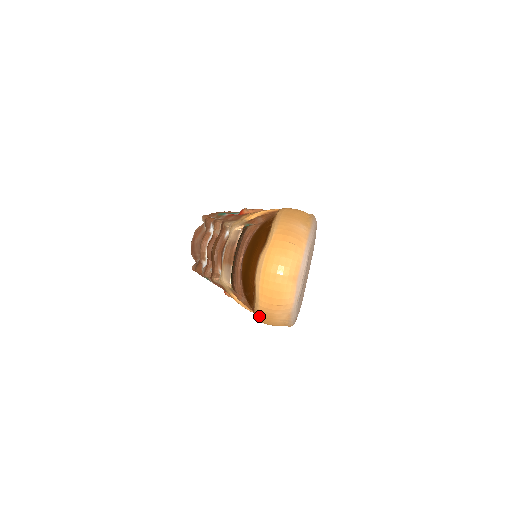
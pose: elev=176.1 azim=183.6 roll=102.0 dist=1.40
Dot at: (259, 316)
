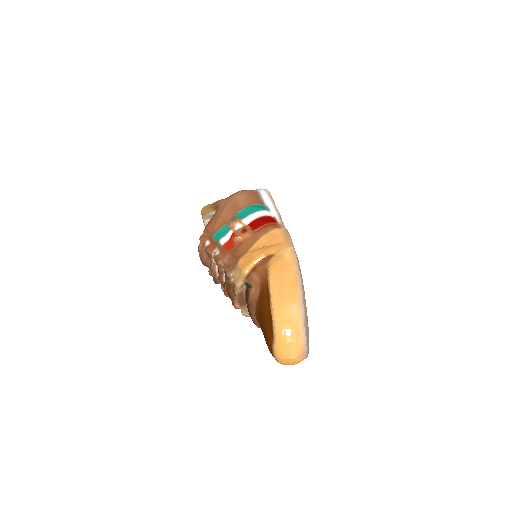
Dot at: occluded
